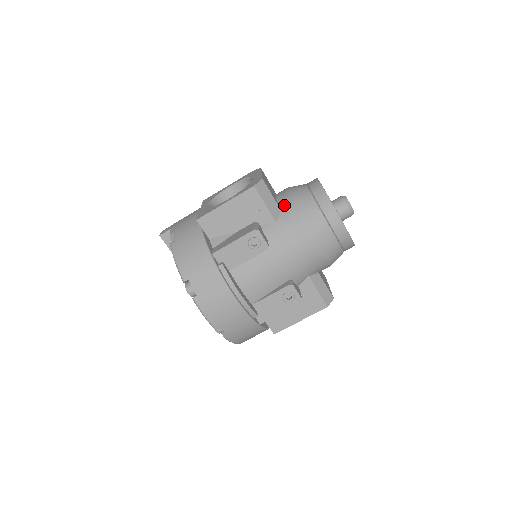
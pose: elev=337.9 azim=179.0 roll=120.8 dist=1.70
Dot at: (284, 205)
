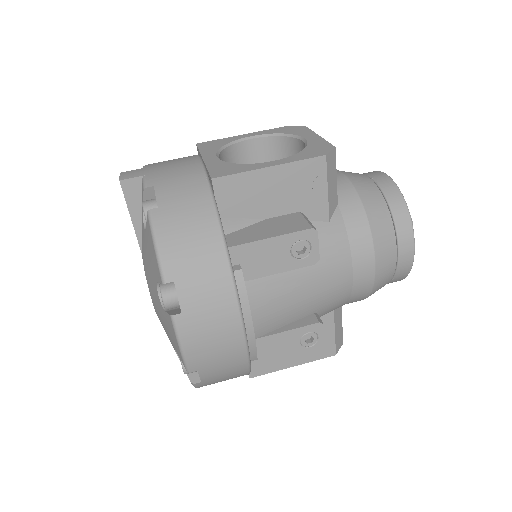
Dot at: (343, 198)
